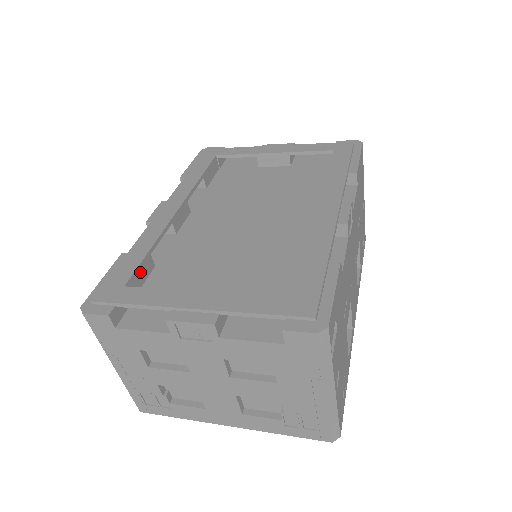
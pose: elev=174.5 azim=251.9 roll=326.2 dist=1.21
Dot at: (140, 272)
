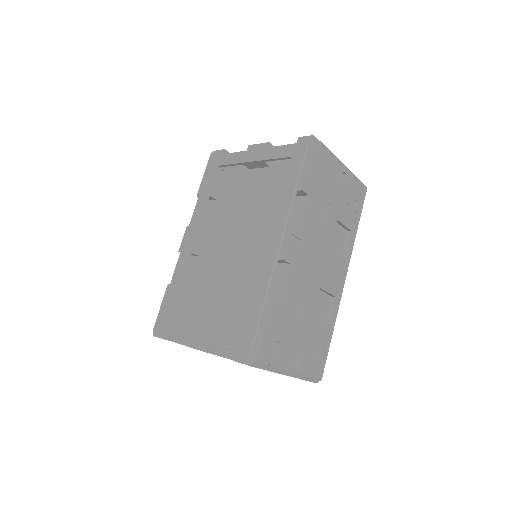
Dot at: (177, 301)
